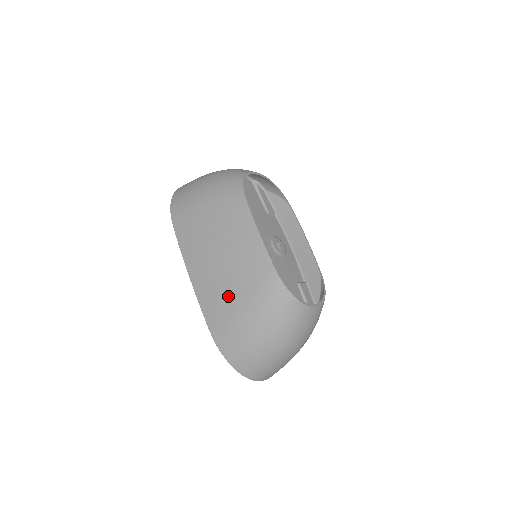
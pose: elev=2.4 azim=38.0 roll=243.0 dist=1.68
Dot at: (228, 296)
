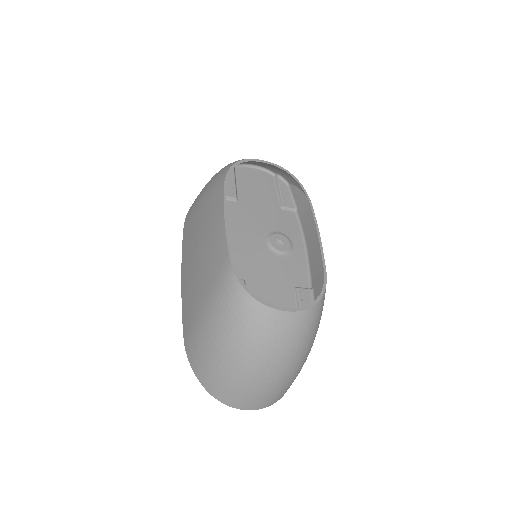
Dot at: (195, 294)
